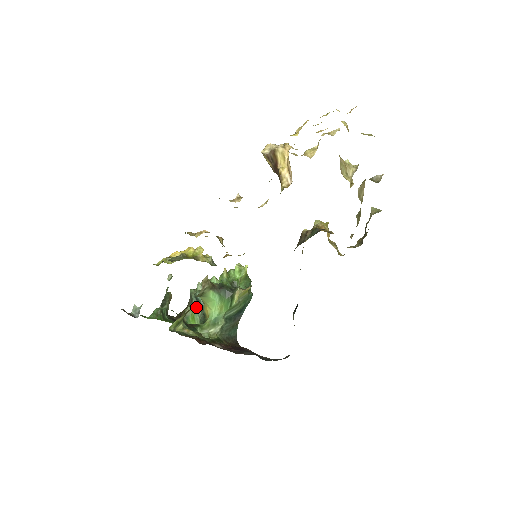
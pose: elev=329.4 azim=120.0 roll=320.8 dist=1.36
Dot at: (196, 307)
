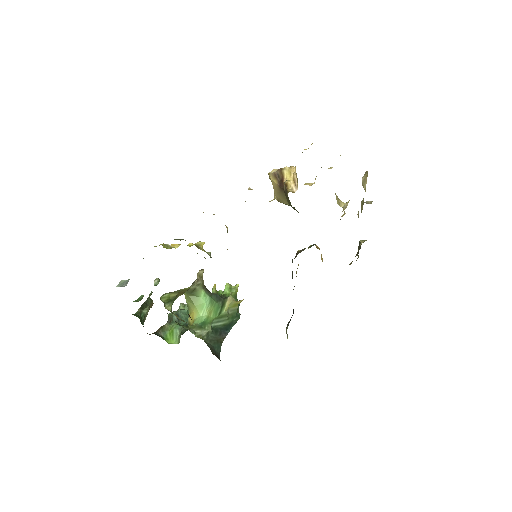
Dot at: (176, 324)
